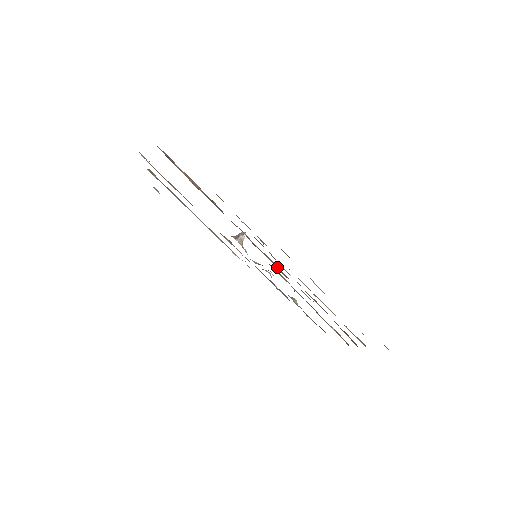
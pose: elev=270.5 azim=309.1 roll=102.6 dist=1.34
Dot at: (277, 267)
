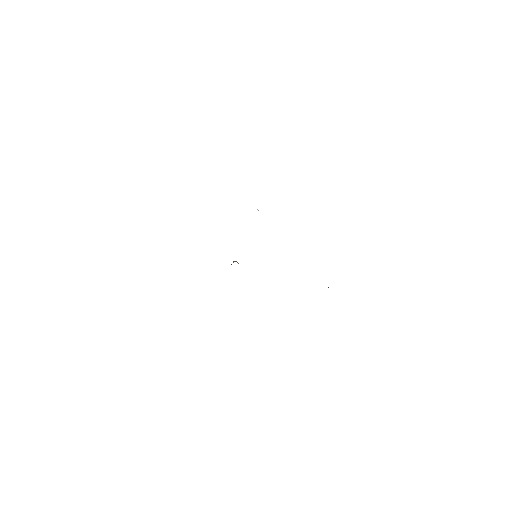
Dot at: occluded
